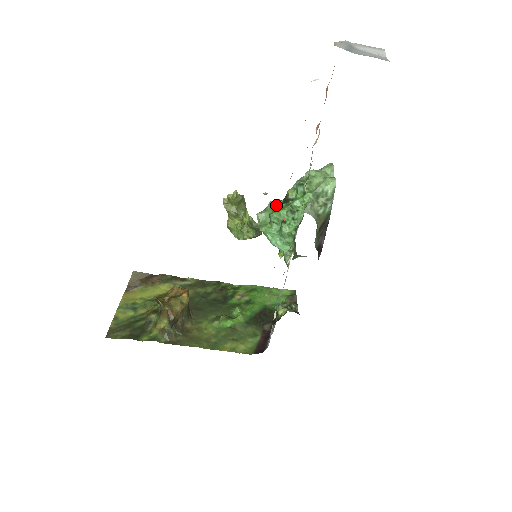
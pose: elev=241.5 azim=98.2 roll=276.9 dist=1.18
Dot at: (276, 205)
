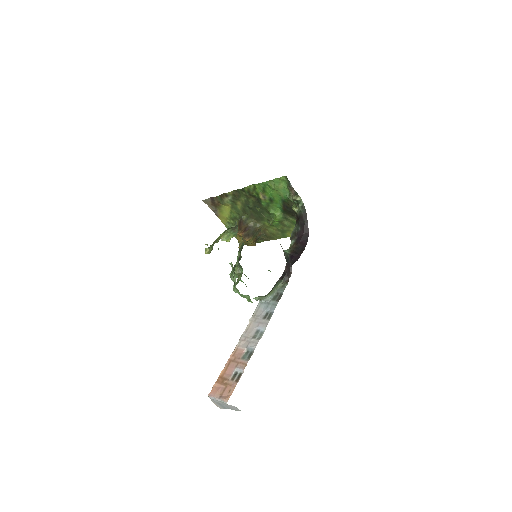
Dot at: occluded
